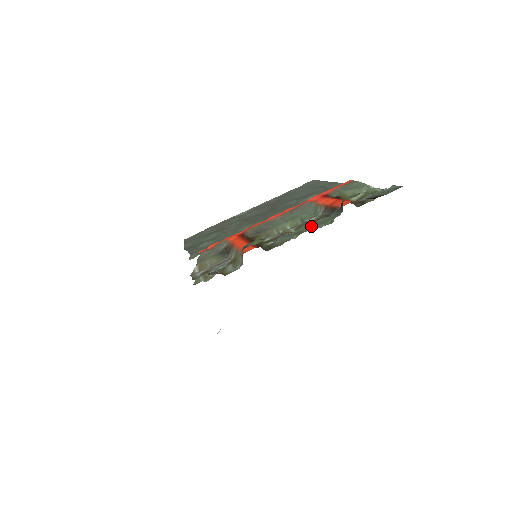
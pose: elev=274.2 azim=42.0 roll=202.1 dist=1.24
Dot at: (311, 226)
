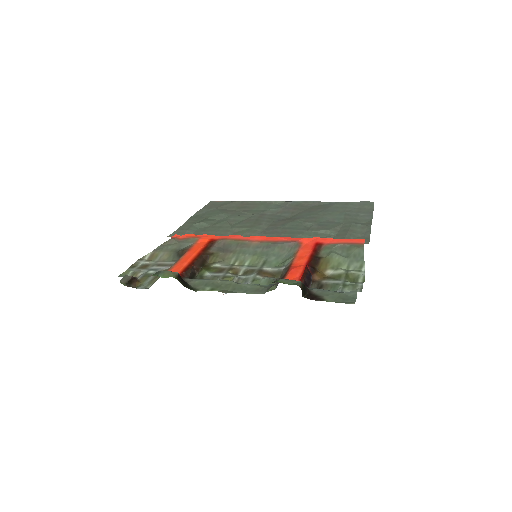
Dot at: (233, 286)
